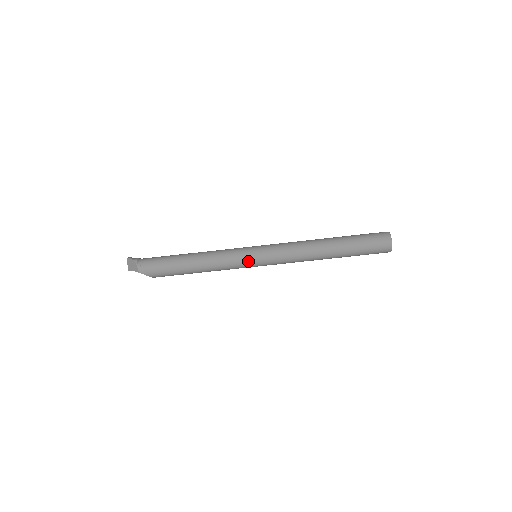
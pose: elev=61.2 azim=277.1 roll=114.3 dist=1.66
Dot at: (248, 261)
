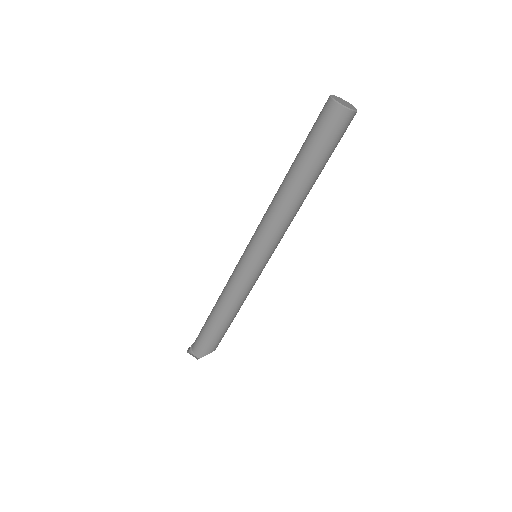
Dot at: (251, 270)
